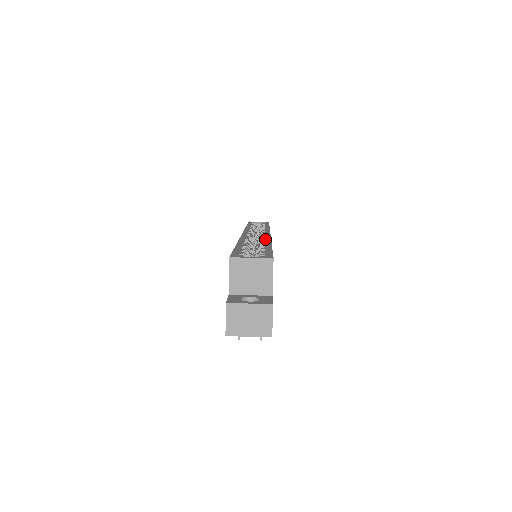
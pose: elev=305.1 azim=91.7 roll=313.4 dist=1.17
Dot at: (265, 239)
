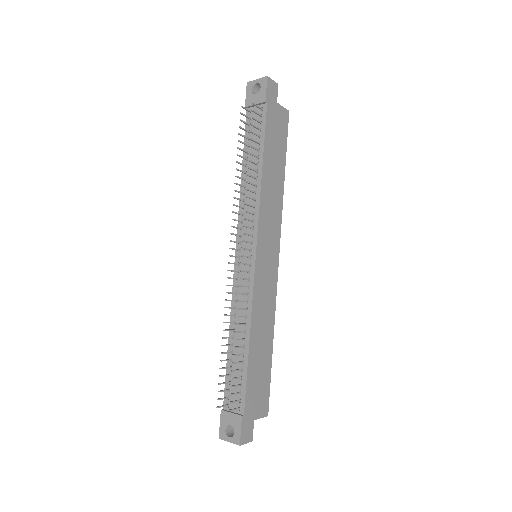
Dot at: occluded
